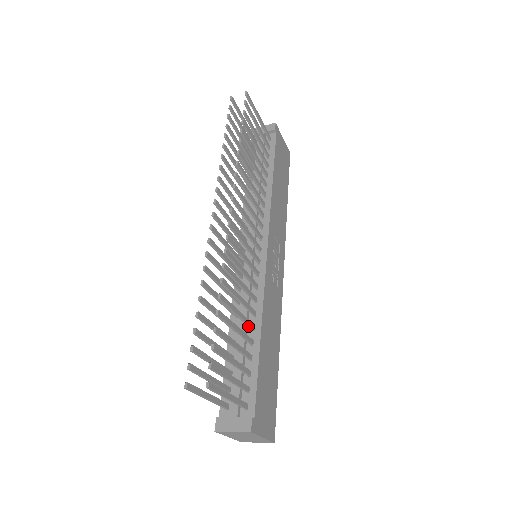
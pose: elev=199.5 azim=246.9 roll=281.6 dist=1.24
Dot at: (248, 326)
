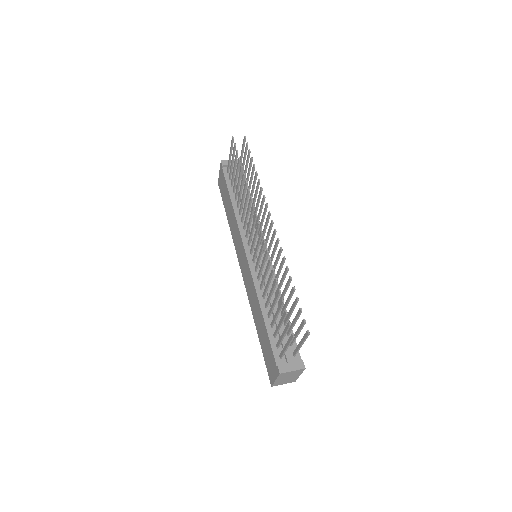
Dot at: occluded
